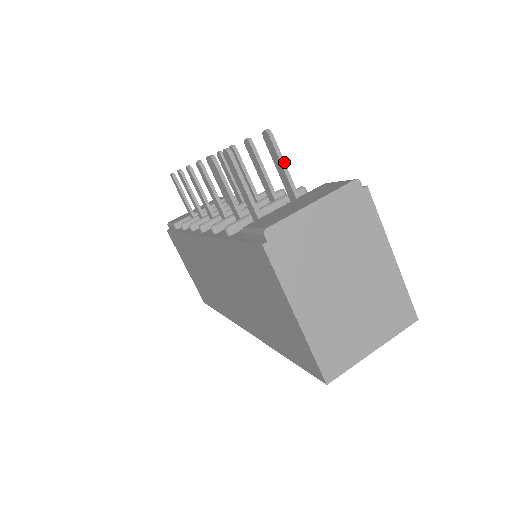
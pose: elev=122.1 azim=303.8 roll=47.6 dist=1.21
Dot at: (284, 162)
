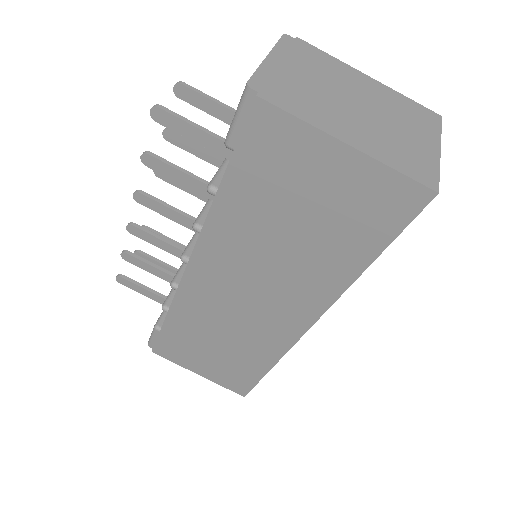
Dot at: (212, 98)
